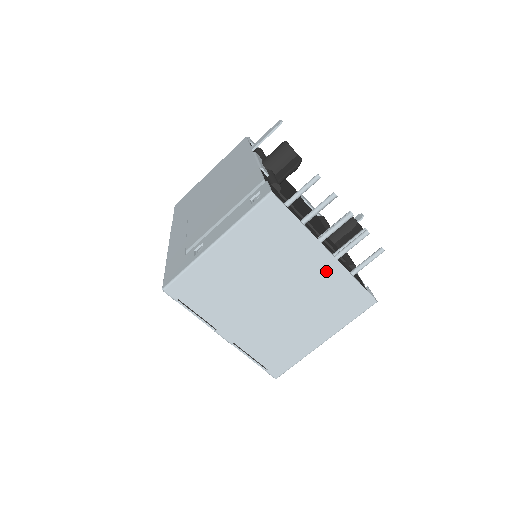
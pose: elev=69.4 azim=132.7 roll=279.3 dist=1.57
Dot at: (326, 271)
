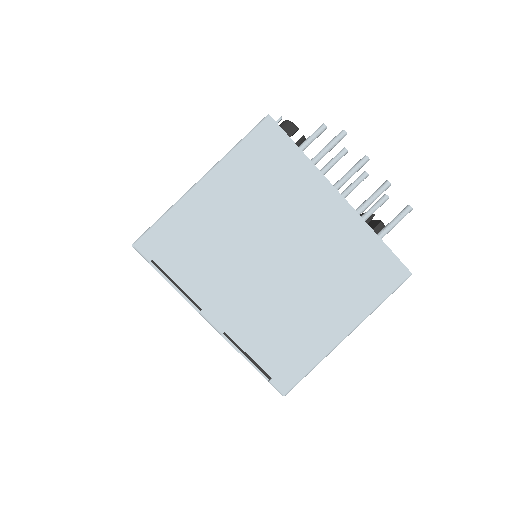
Dot at: (341, 225)
